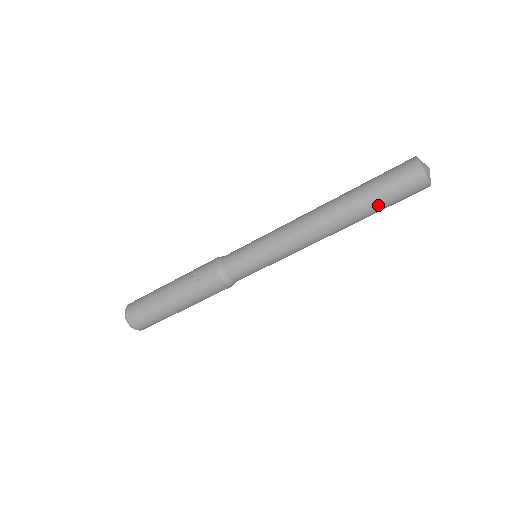
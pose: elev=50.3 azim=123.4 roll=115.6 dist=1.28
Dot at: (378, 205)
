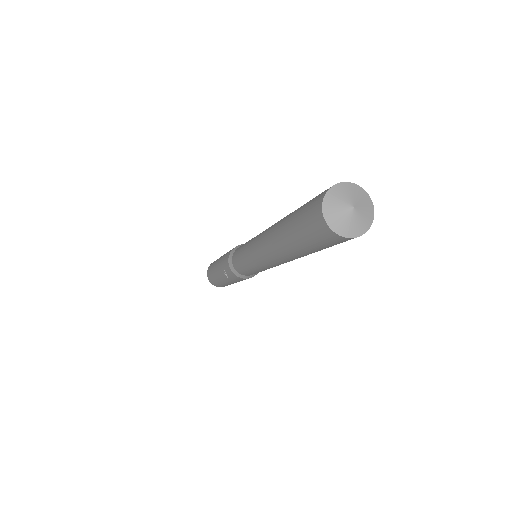
Dot at: (320, 250)
